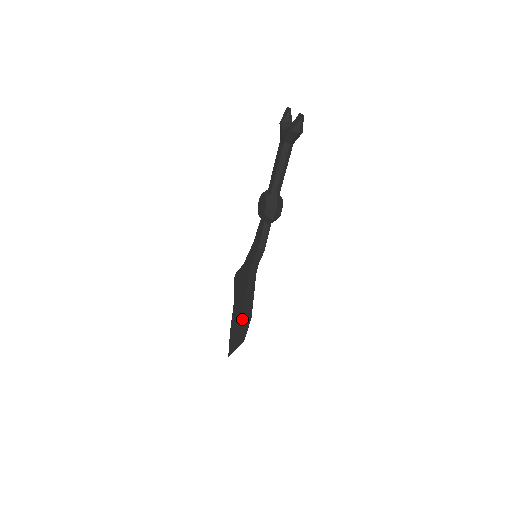
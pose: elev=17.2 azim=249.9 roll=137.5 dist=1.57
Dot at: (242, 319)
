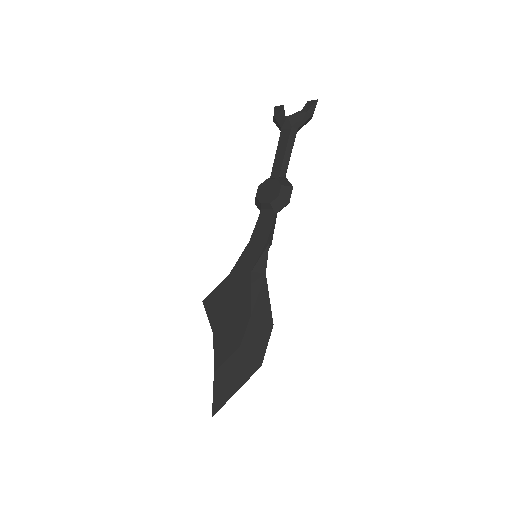
Dot at: (250, 338)
